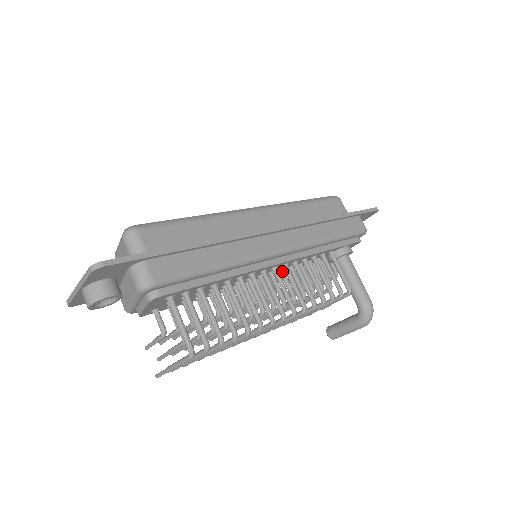
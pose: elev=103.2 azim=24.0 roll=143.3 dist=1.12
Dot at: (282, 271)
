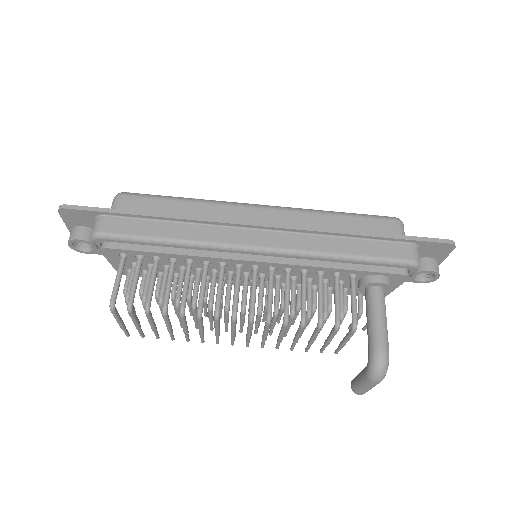
Dot at: (277, 278)
